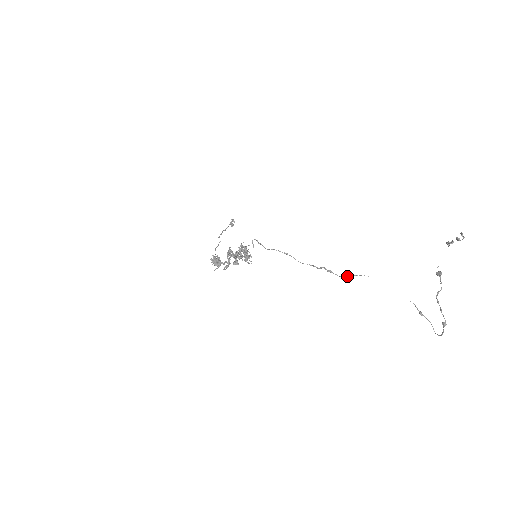
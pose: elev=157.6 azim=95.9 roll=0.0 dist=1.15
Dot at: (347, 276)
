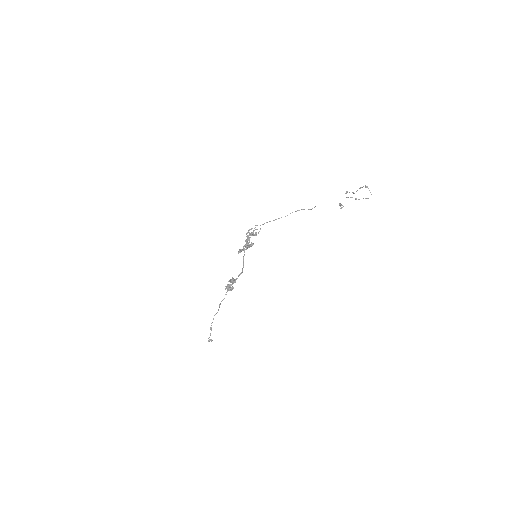
Dot at: (312, 208)
